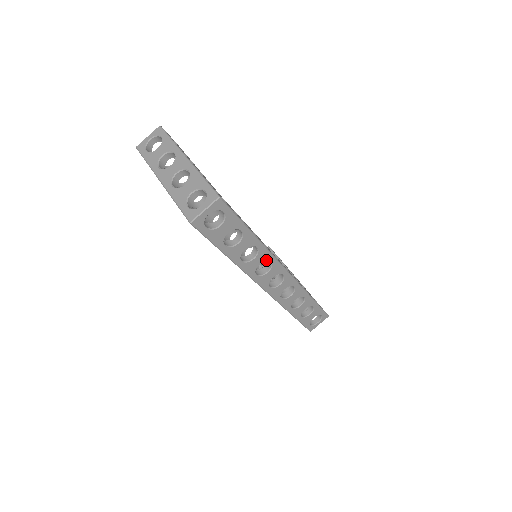
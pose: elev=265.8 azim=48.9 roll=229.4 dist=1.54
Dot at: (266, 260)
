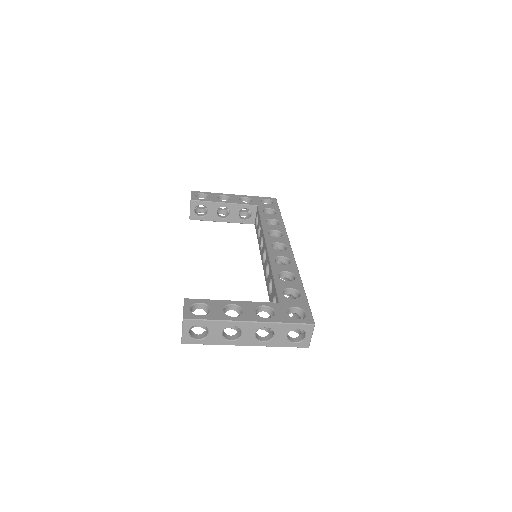
Dot at: occluded
